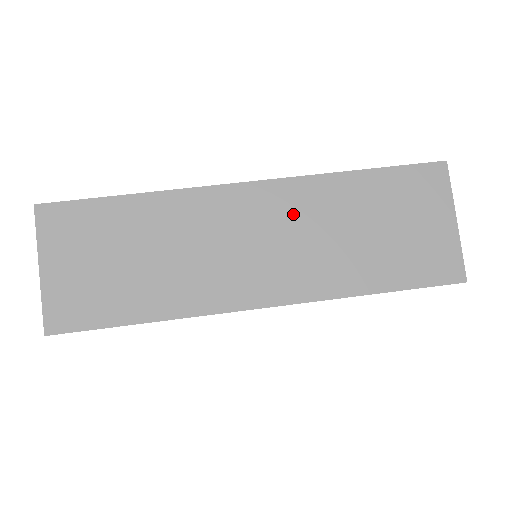
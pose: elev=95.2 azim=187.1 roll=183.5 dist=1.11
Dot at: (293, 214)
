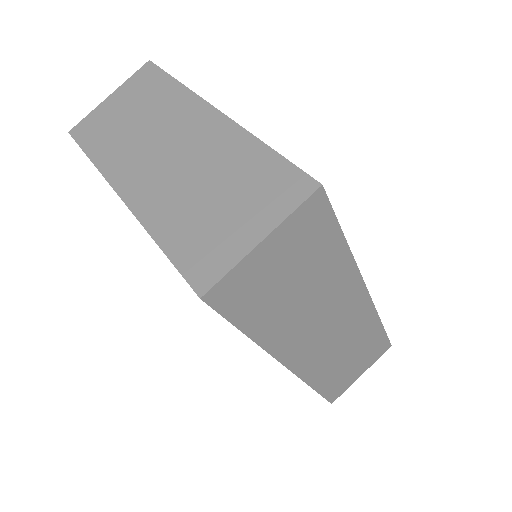
Dot at: (352, 327)
